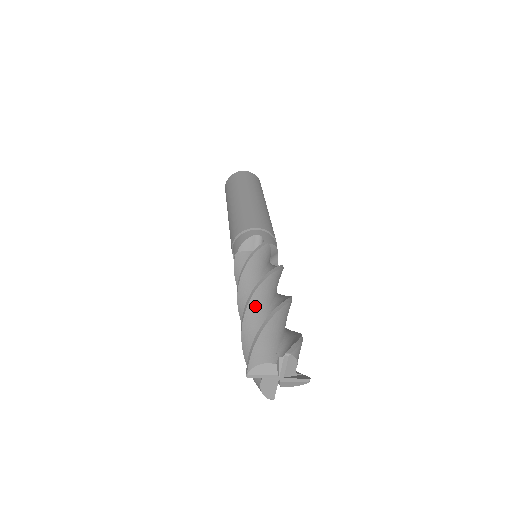
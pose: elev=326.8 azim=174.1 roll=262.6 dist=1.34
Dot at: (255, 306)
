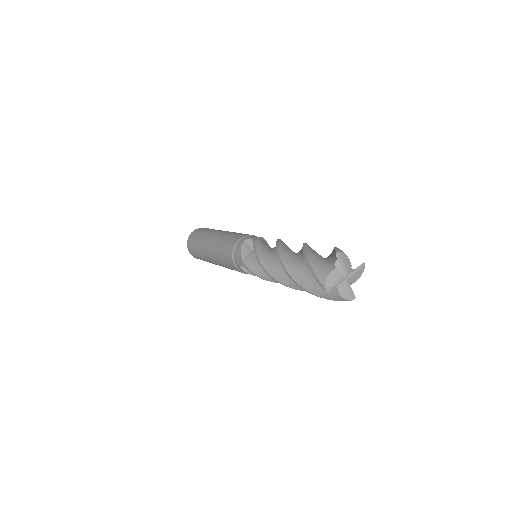
Dot at: (289, 262)
